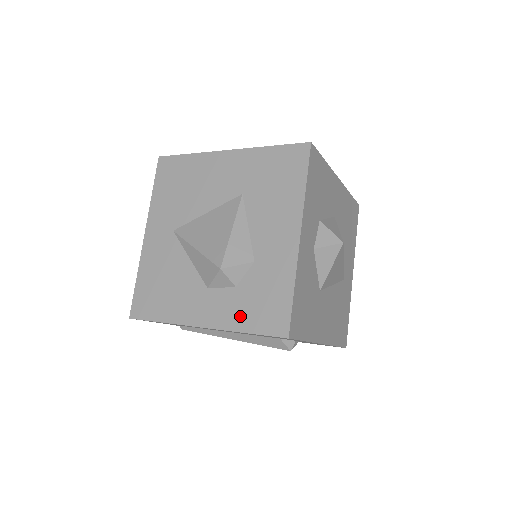
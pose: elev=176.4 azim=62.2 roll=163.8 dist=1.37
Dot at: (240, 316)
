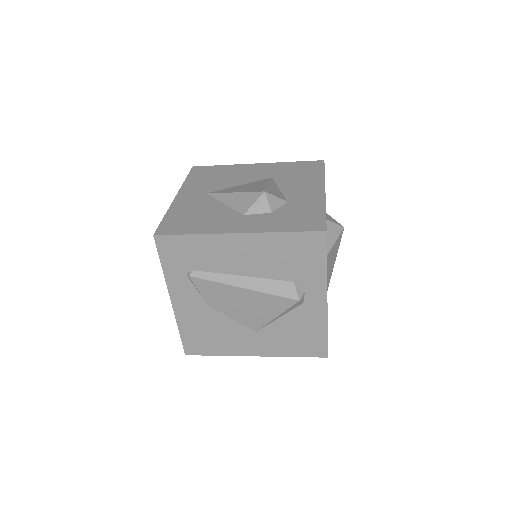
Dot at: (278, 225)
